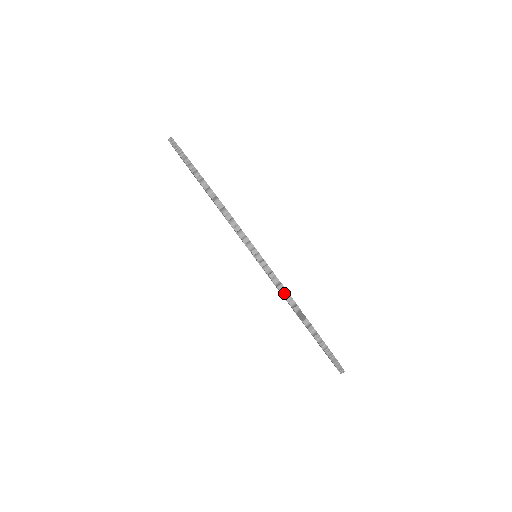
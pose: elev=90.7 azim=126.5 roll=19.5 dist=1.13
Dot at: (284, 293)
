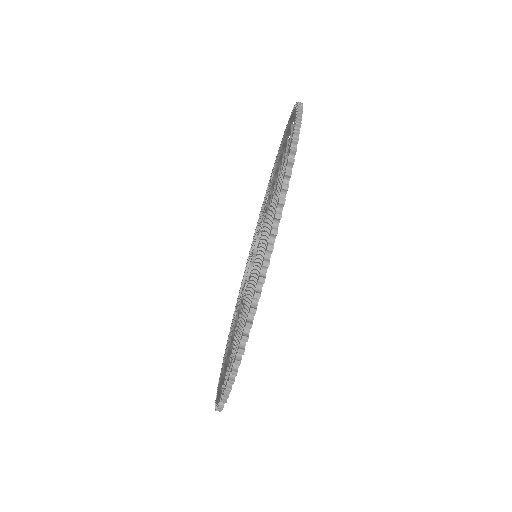
Dot at: occluded
